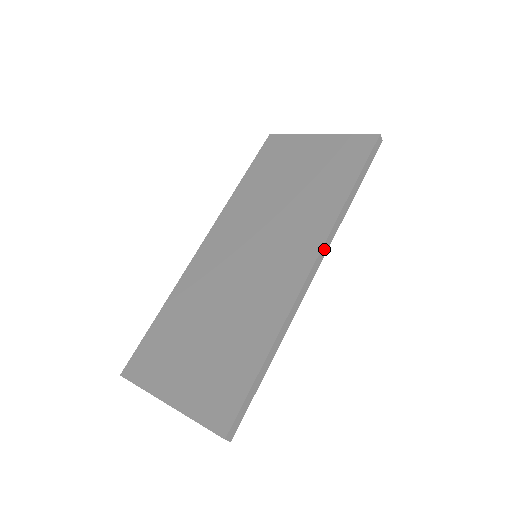
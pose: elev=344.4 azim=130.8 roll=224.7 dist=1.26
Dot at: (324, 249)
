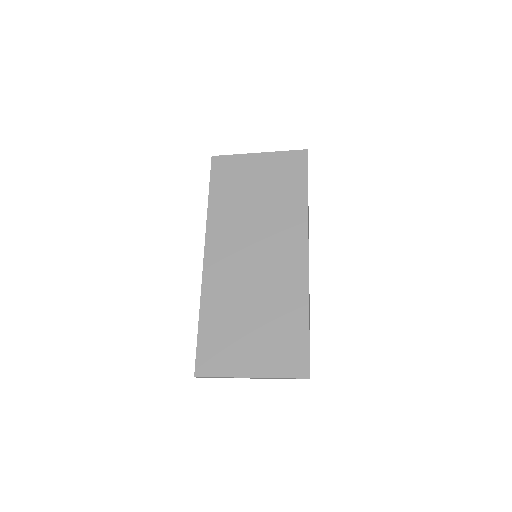
Dot at: (308, 239)
